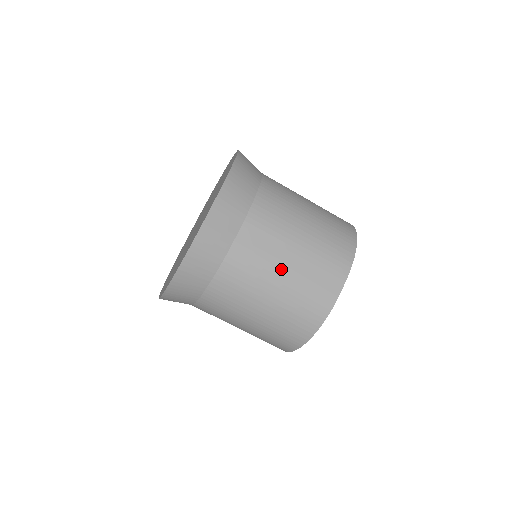
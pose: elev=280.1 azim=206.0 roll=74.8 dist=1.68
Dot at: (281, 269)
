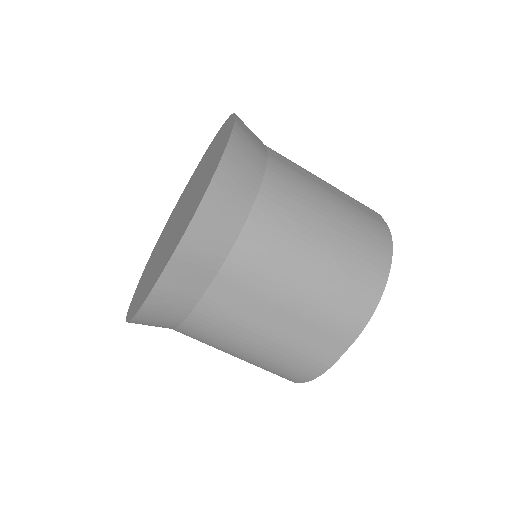
Dot at: (325, 190)
